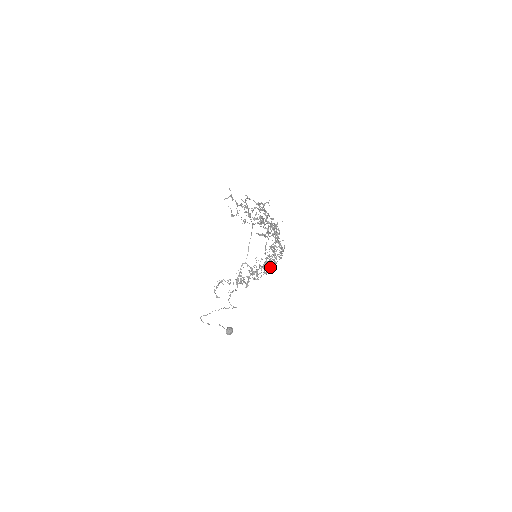
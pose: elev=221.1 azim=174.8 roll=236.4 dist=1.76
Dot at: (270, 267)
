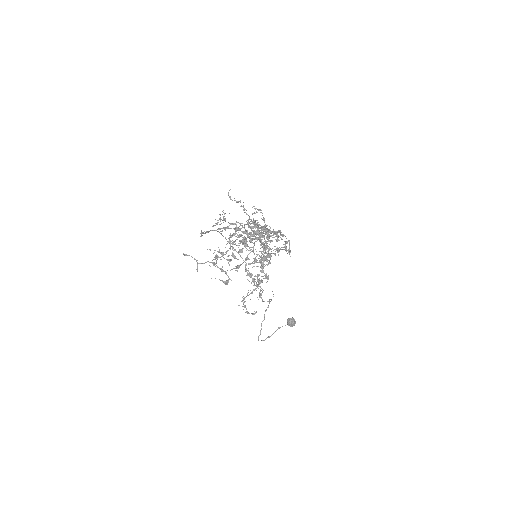
Dot at: occluded
